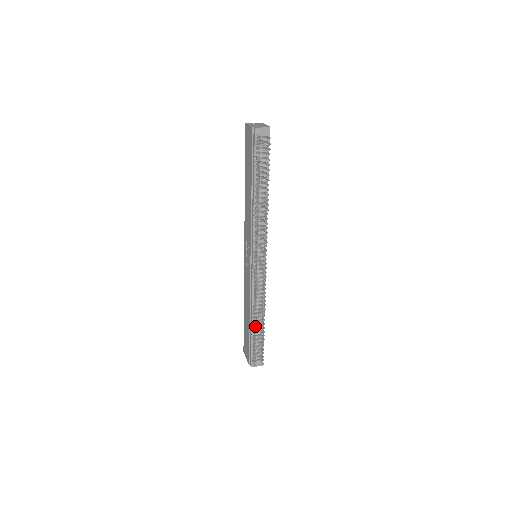
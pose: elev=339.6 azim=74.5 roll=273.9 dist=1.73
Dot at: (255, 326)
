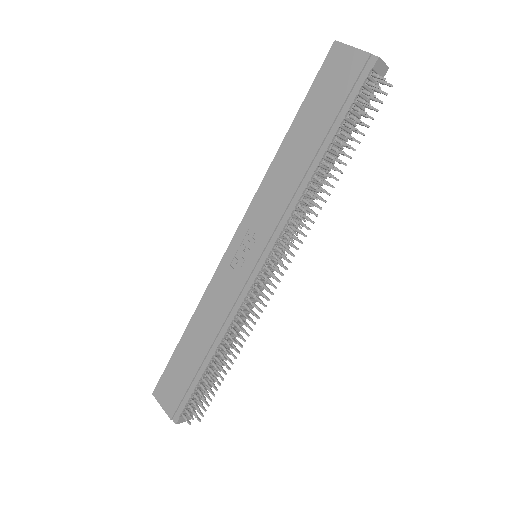
Dot at: occluded
